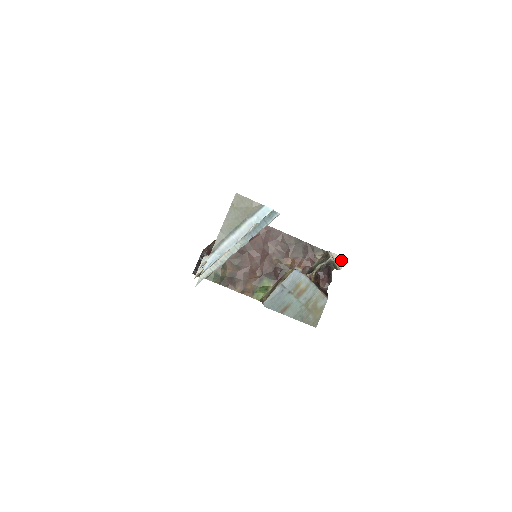
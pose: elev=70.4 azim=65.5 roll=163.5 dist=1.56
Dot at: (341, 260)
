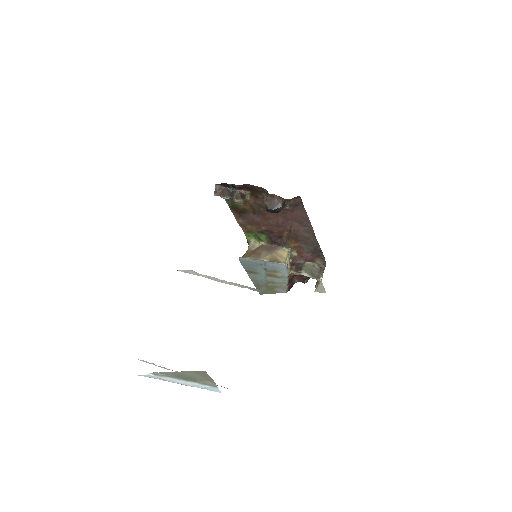
Dot at: (322, 290)
